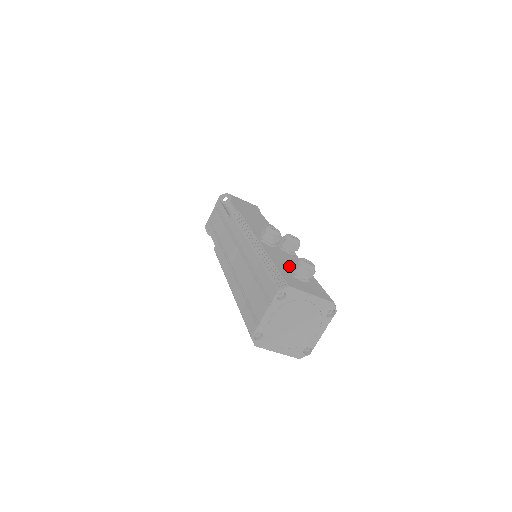
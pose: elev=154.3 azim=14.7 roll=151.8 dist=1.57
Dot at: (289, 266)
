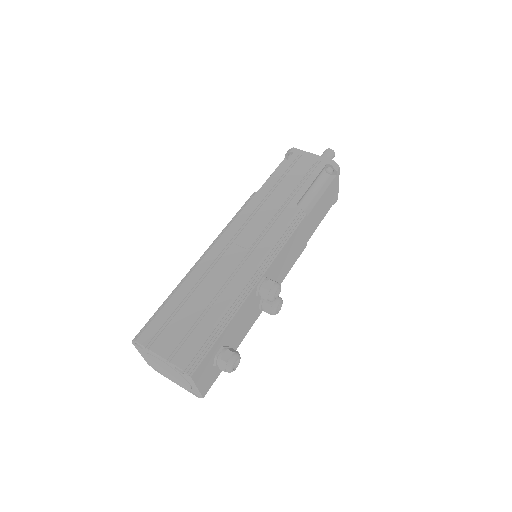
Dot at: (232, 335)
